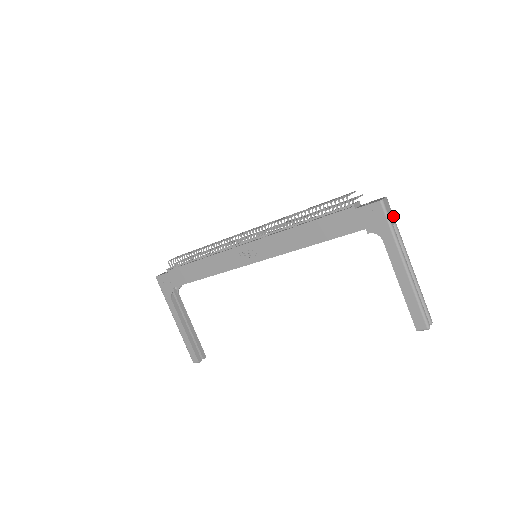
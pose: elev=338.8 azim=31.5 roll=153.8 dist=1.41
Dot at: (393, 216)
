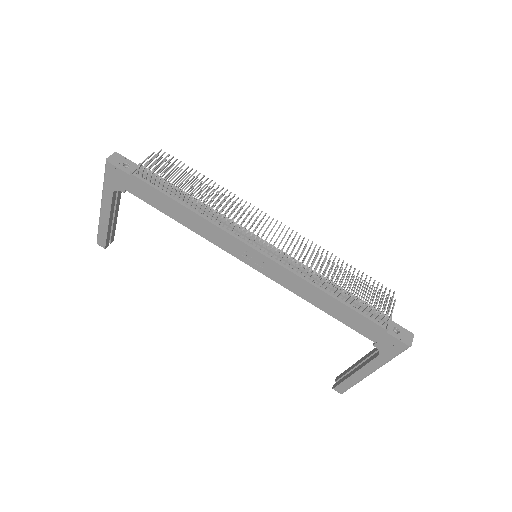
Dot at: occluded
